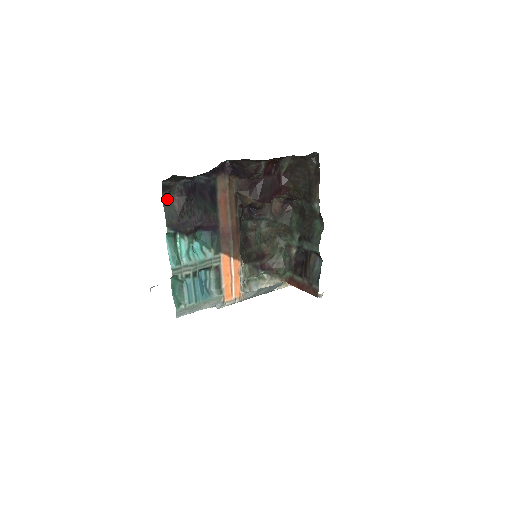
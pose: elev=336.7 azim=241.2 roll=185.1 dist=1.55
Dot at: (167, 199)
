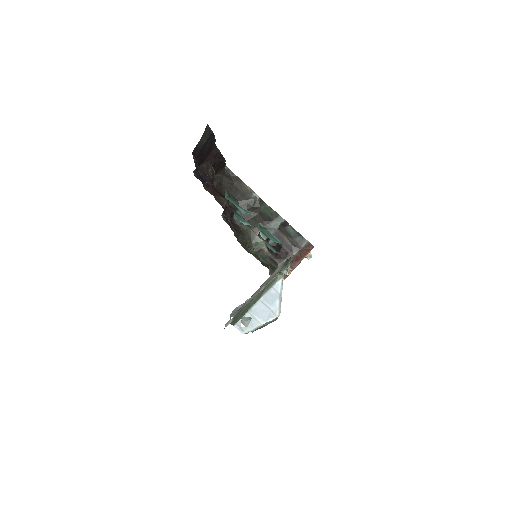
Dot at: occluded
